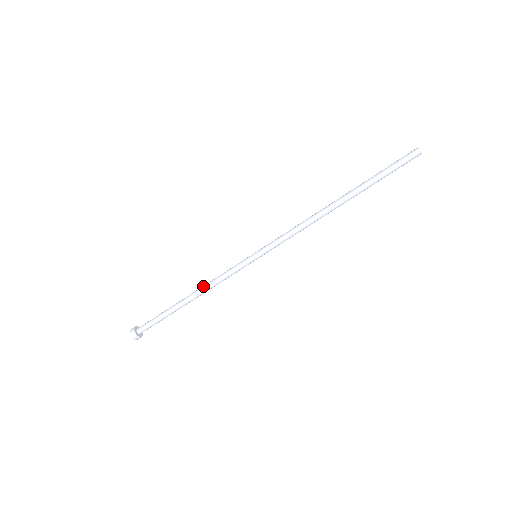
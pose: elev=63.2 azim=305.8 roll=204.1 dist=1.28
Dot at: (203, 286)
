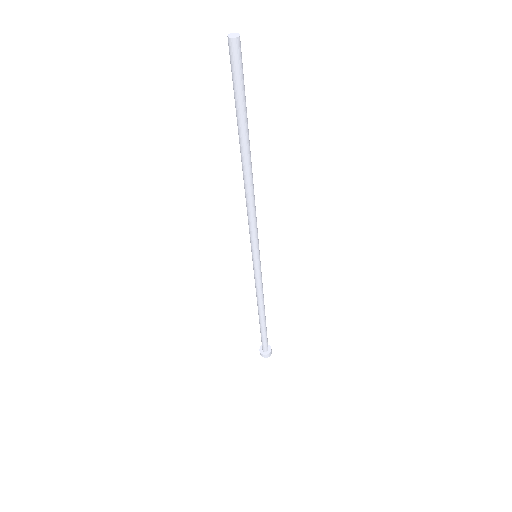
Dot at: (257, 299)
